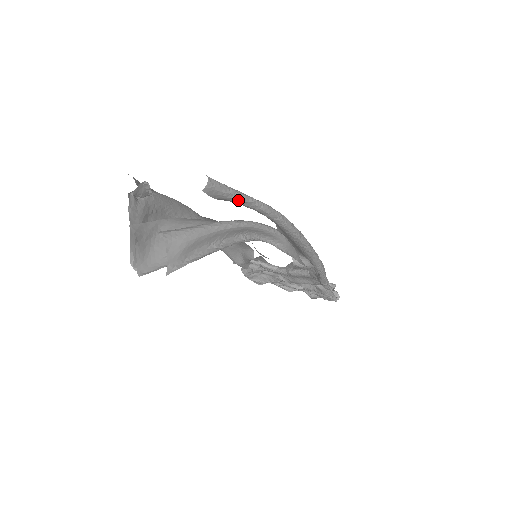
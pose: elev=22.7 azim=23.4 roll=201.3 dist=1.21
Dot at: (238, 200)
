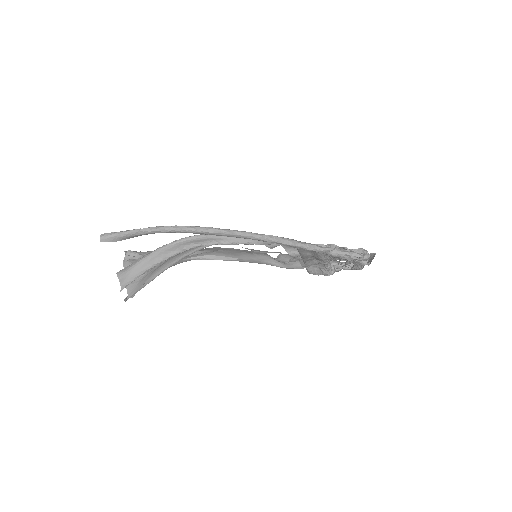
Dot at: (130, 235)
